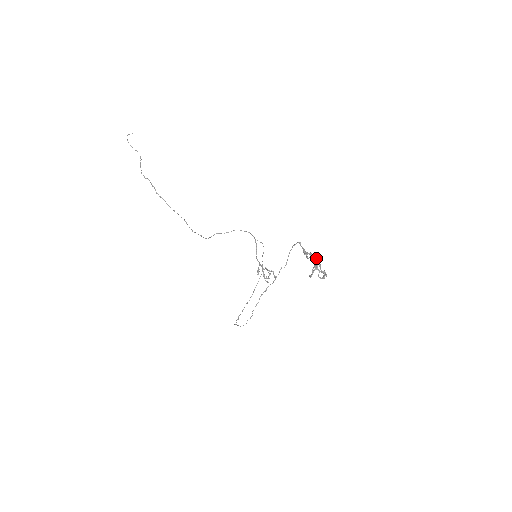
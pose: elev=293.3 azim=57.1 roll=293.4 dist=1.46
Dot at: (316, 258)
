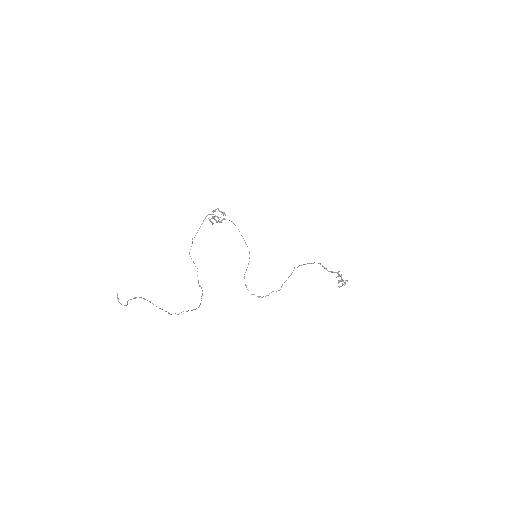
Dot at: (341, 277)
